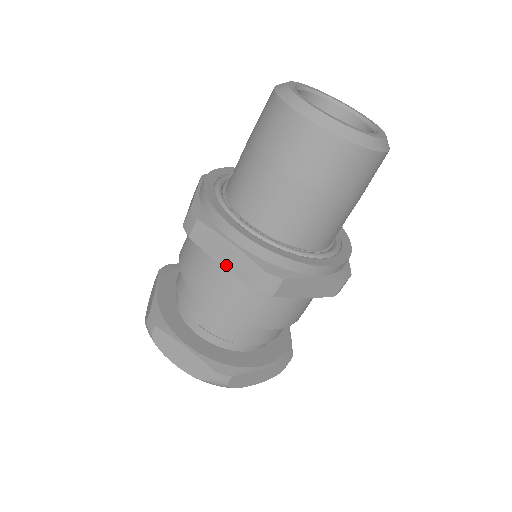
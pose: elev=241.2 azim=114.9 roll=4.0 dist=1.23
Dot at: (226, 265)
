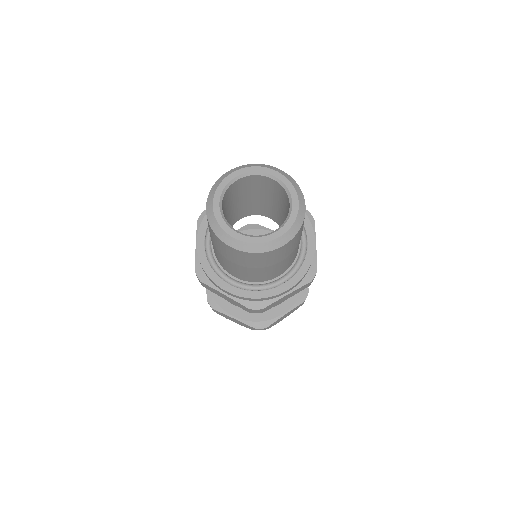
Dot at: (229, 301)
